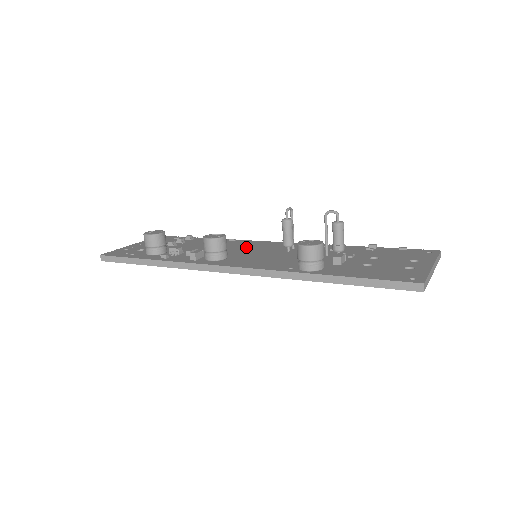
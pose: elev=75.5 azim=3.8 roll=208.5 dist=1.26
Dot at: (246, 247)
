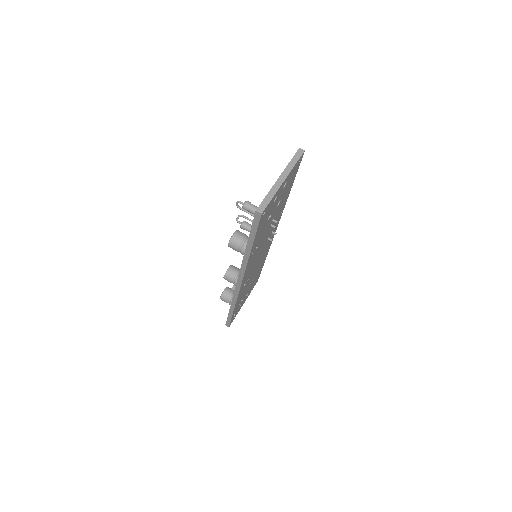
Dot at: occluded
